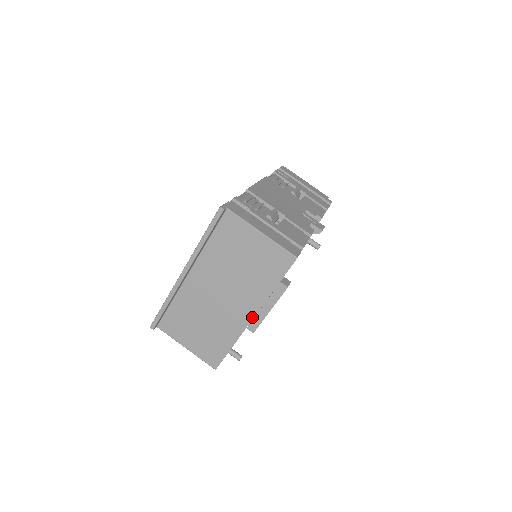
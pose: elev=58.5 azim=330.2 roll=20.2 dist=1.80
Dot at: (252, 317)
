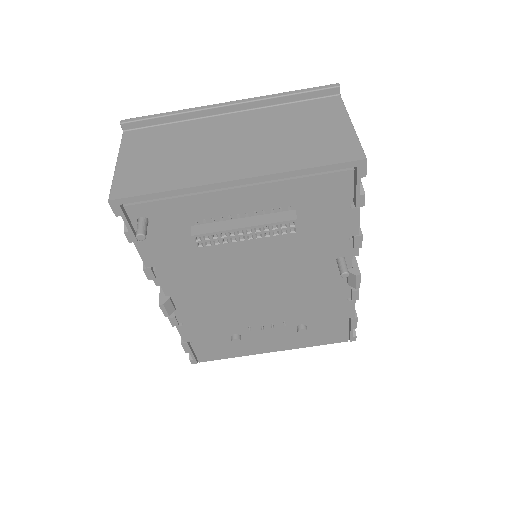
Dot at: (237, 178)
